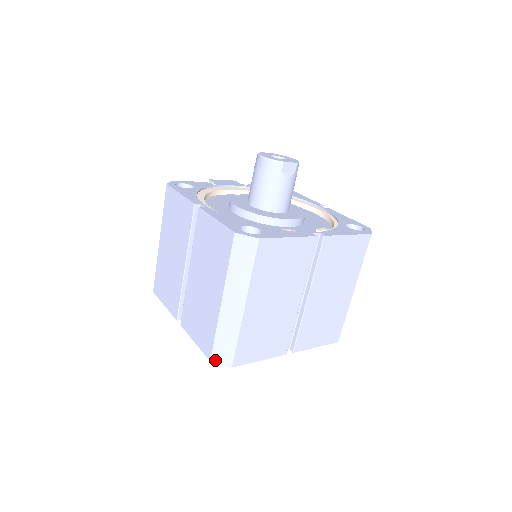
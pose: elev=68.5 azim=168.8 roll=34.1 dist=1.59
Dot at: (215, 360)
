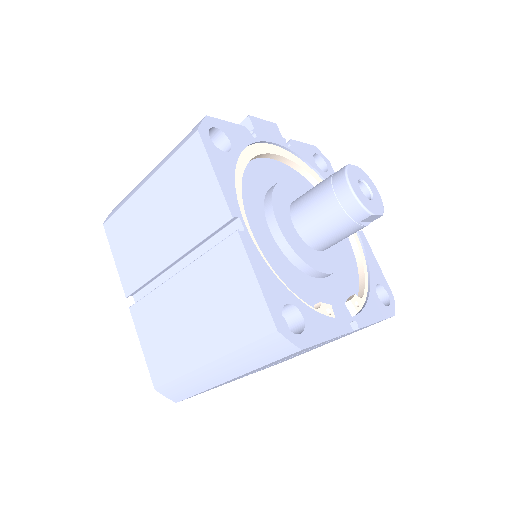
Dot at: (161, 391)
